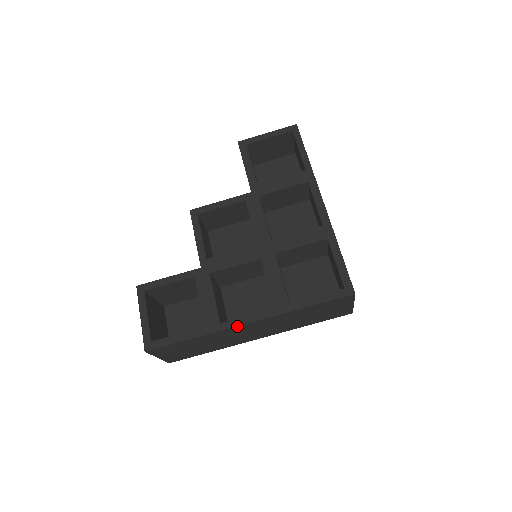
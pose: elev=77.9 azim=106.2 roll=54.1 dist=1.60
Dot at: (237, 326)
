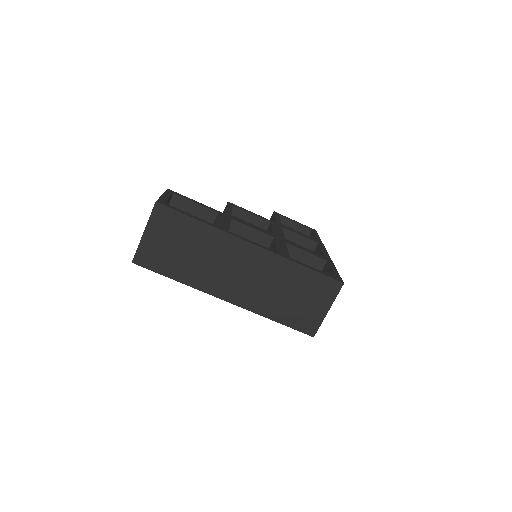
Dot at: (242, 240)
